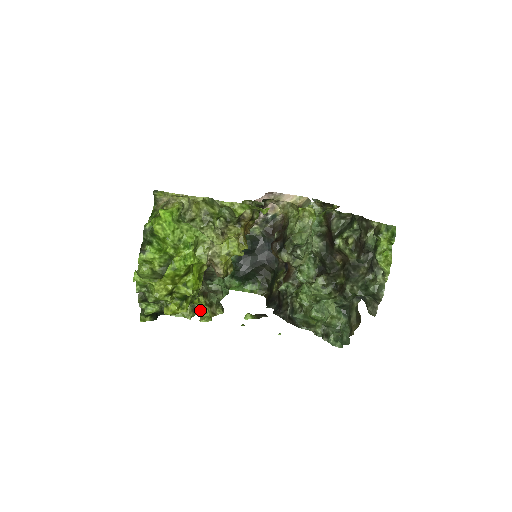
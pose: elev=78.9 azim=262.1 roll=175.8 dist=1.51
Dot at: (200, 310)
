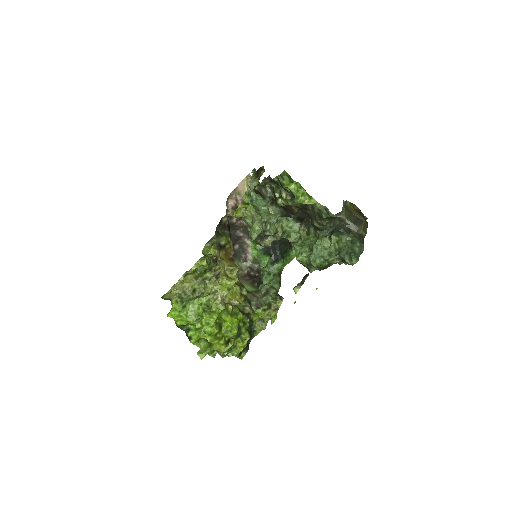
Dot at: (266, 317)
